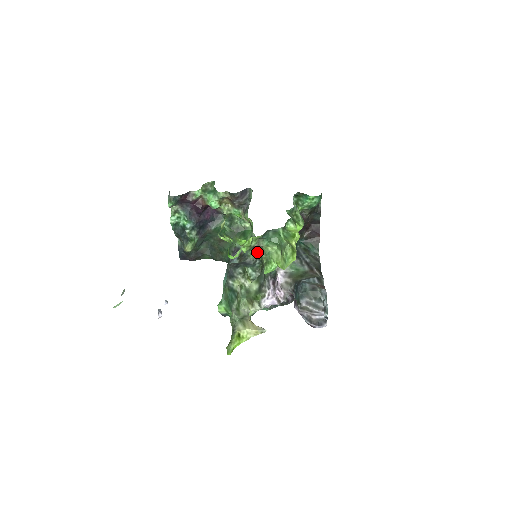
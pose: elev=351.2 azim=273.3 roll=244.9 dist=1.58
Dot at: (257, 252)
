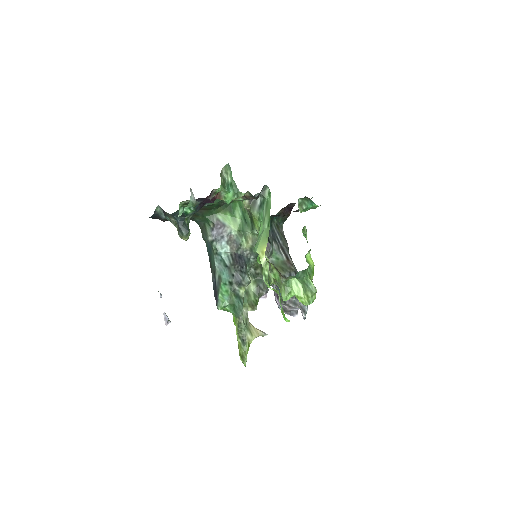
Dot at: (272, 271)
